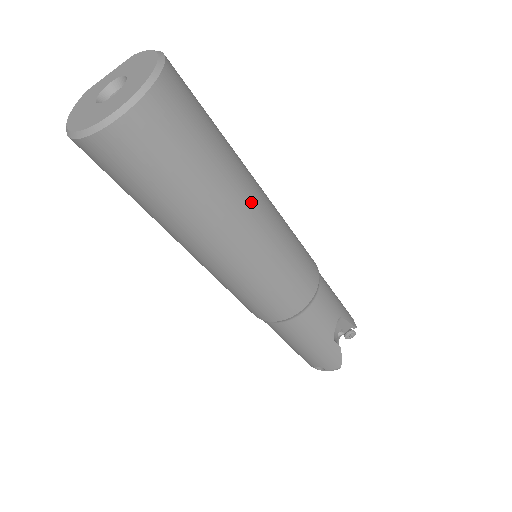
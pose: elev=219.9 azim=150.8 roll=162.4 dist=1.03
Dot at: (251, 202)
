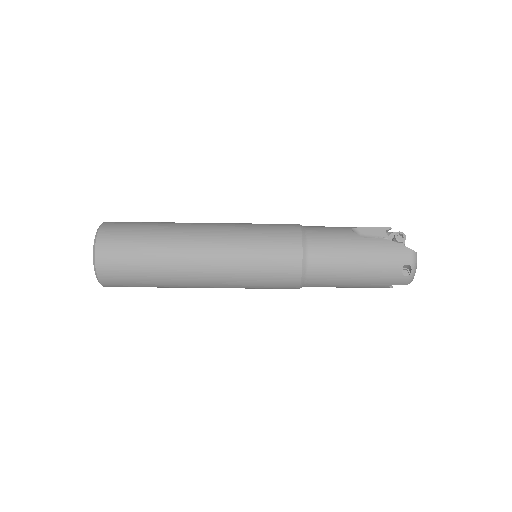
Dot at: (196, 225)
